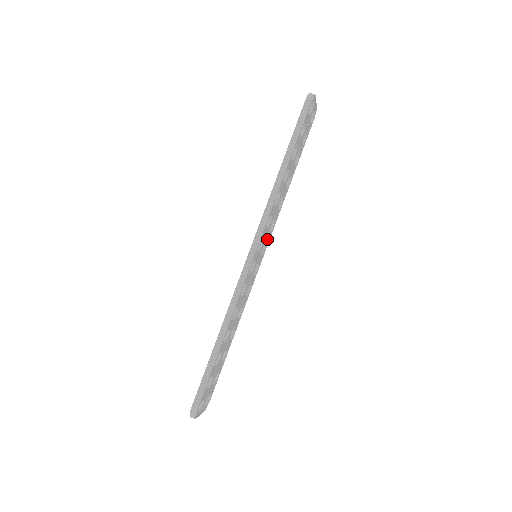
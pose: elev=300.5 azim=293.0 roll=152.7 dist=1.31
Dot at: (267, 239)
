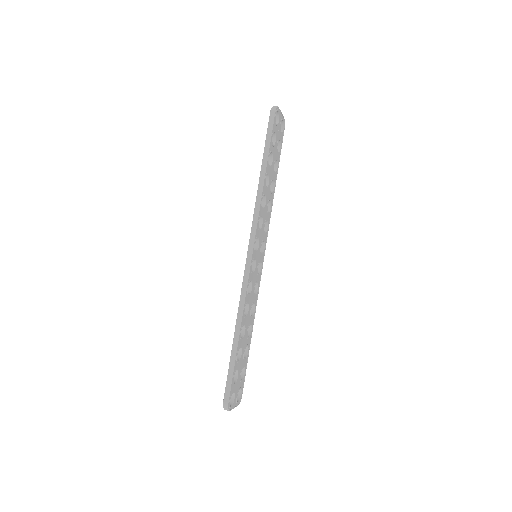
Dot at: (264, 240)
